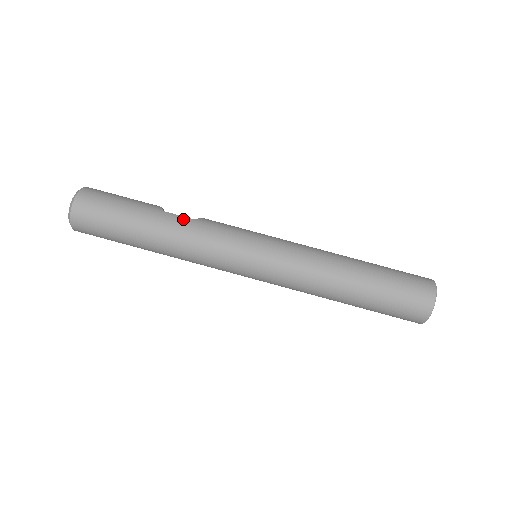
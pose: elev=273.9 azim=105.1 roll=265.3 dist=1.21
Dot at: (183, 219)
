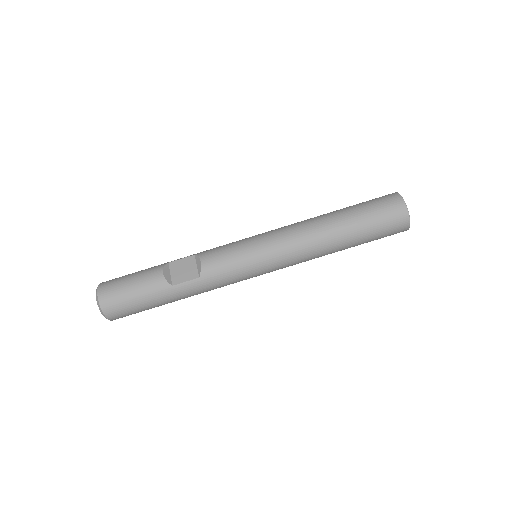
Dot at: (192, 284)
